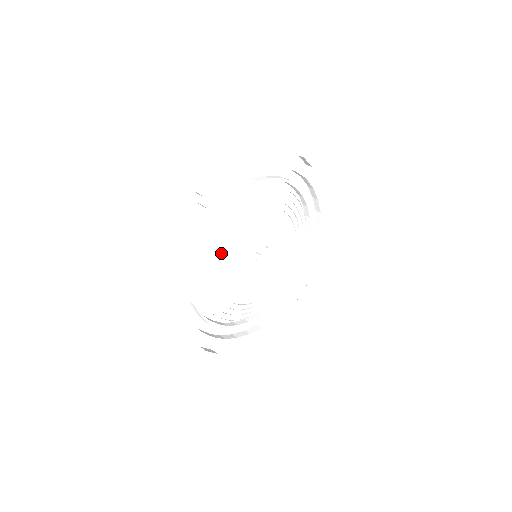
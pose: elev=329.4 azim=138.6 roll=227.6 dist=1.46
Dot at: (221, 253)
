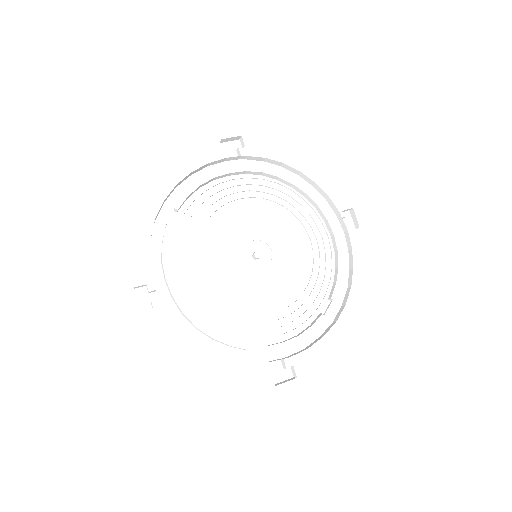
Dot at: (226, 220)
